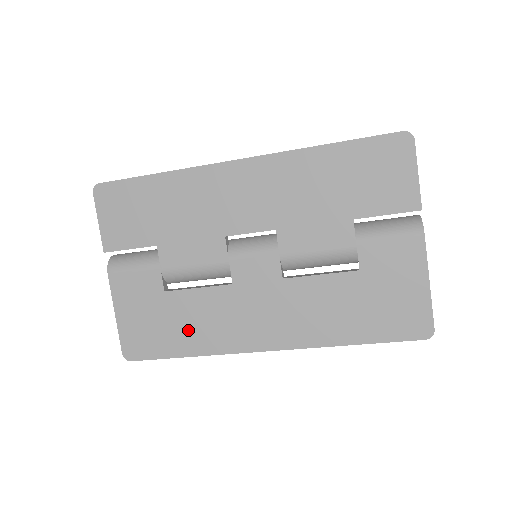
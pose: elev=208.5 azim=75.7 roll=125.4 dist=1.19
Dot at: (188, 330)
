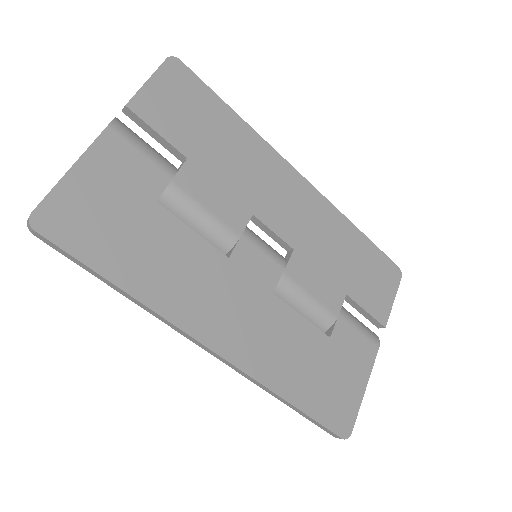
Dot at: (147, 260)
